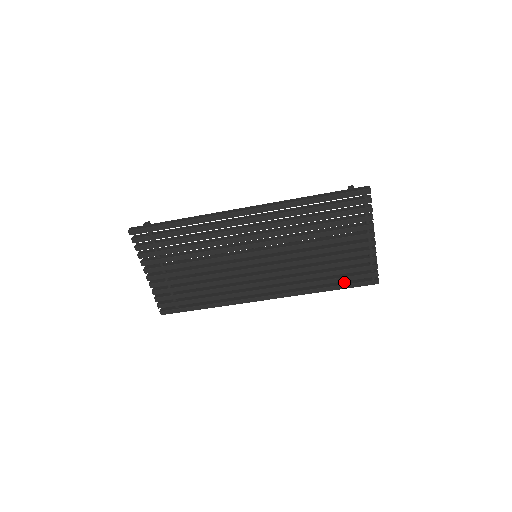
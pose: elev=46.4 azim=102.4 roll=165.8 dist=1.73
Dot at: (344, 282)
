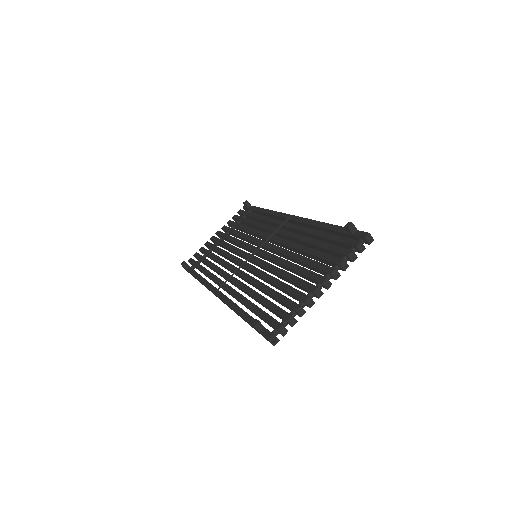
Dot at: (339, 234)
